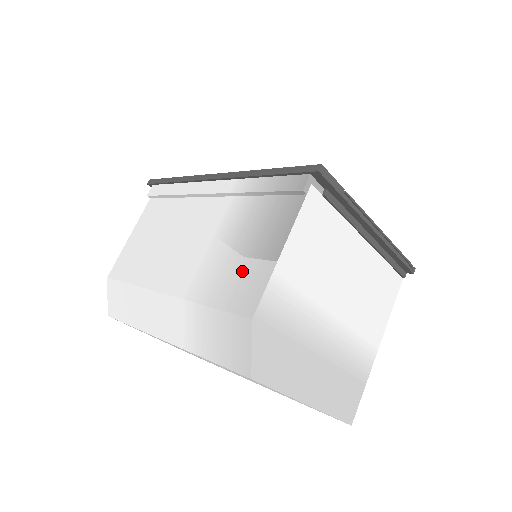
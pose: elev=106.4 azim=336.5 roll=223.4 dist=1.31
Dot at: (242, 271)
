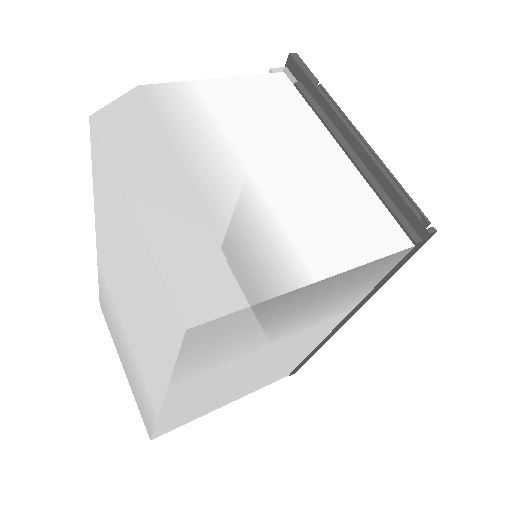
Dot at: occluded
